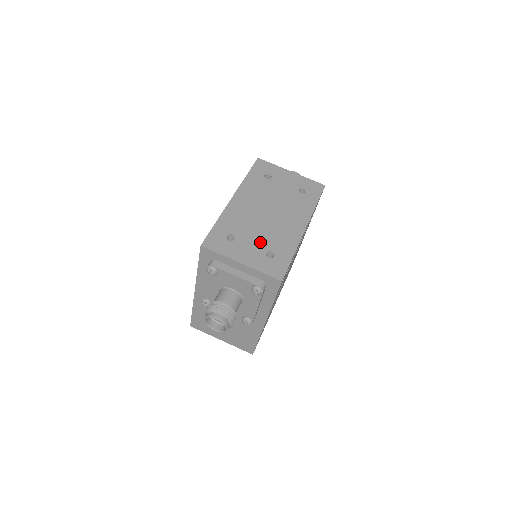
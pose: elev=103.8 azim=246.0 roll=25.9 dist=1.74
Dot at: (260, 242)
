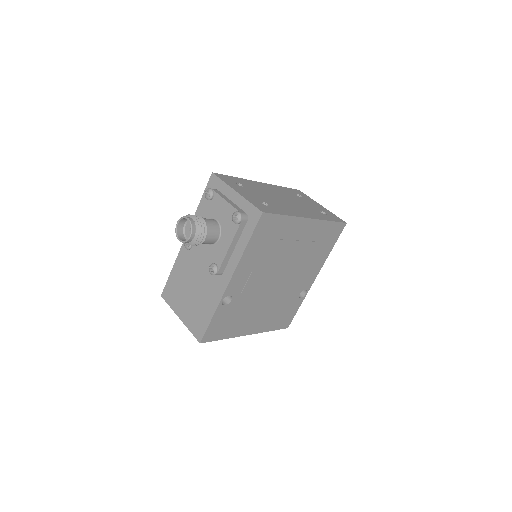
Dot at: (263, 198)
